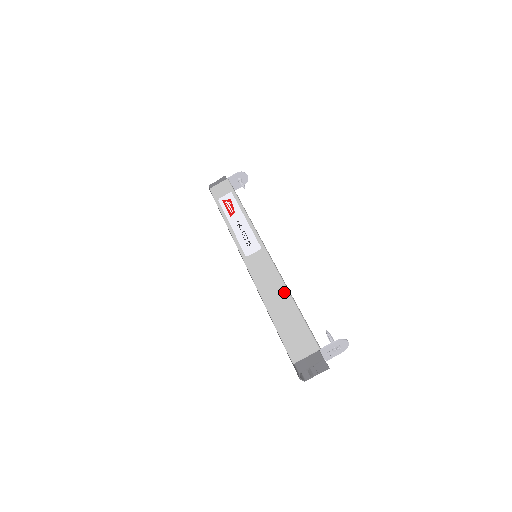
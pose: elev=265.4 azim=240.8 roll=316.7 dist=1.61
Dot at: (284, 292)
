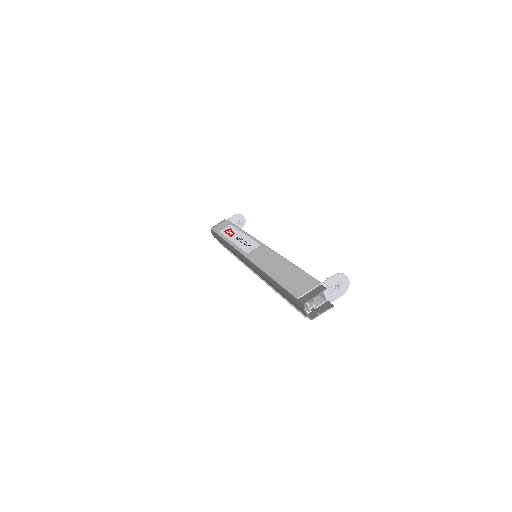
Dot at: (284, 261)
